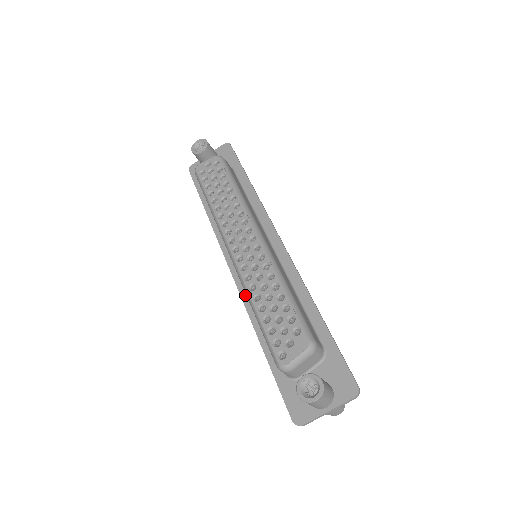
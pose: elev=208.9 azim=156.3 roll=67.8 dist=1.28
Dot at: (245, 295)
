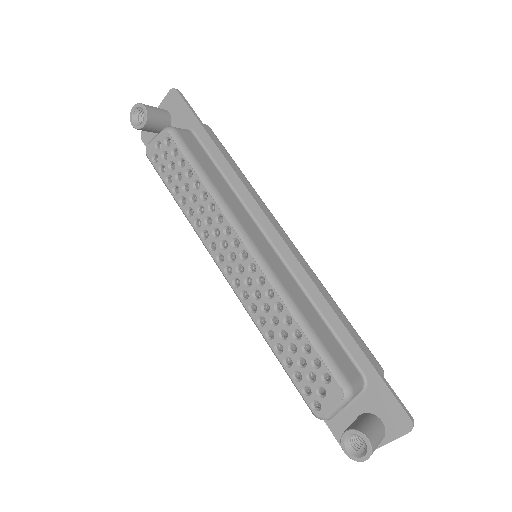
Dot at: occluded
